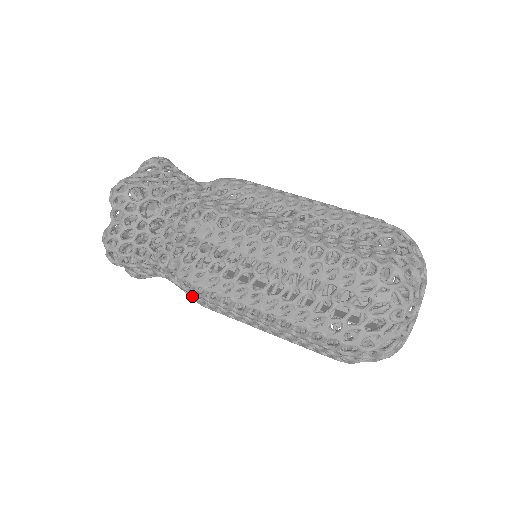
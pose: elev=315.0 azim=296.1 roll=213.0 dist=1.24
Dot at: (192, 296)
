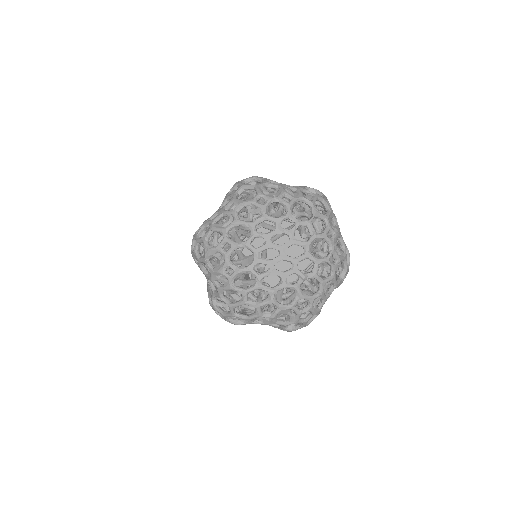
Dot at: occluded
